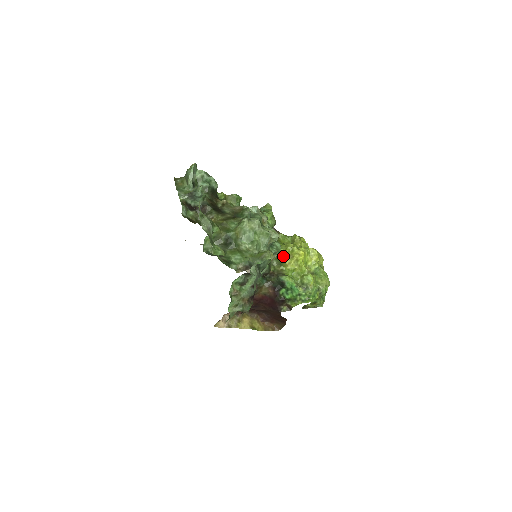
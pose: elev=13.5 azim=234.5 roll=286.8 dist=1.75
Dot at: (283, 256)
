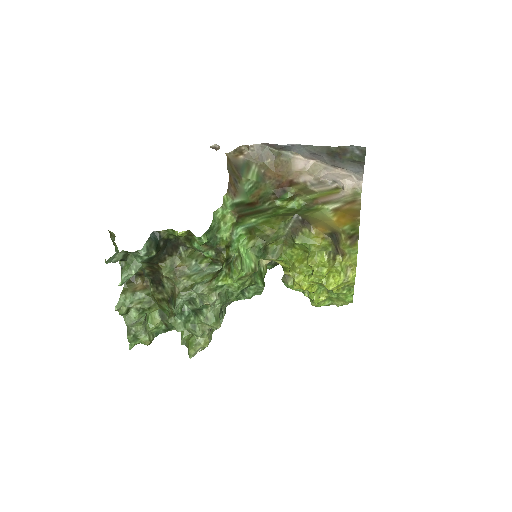
Dot at: (286, 271)
